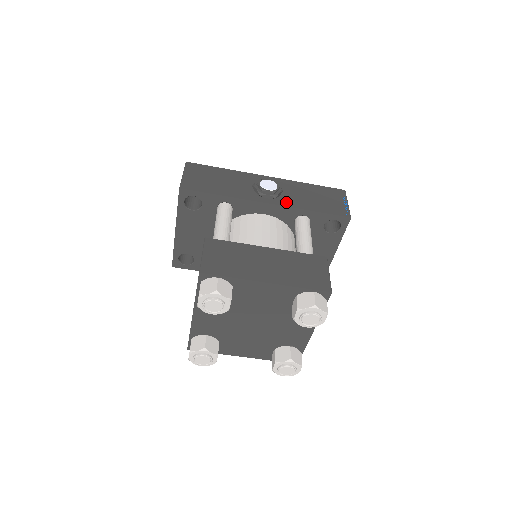
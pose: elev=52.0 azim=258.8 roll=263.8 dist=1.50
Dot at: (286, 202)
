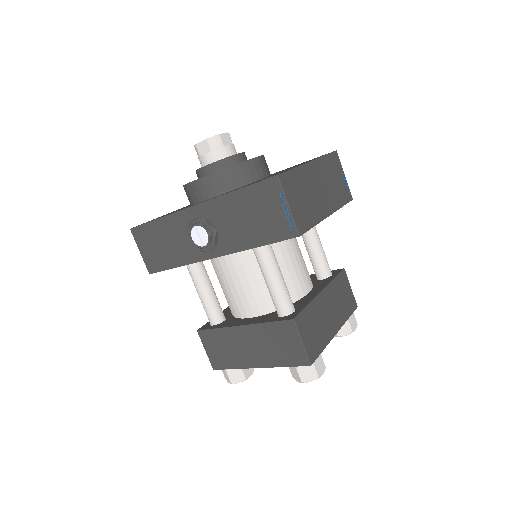
Dot at: (227, 246)
